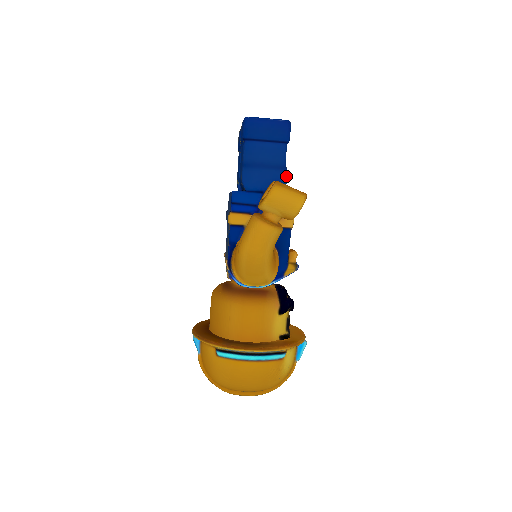
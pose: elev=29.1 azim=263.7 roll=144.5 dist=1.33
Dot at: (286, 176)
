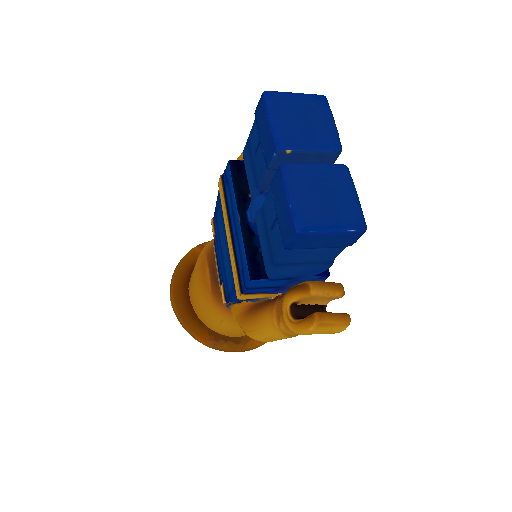
Dot at: (330, 266)
